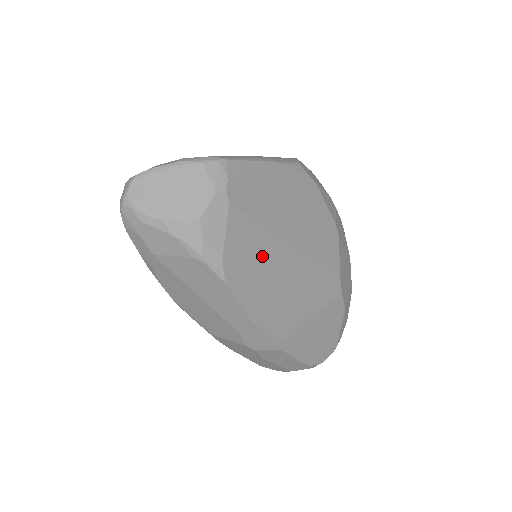
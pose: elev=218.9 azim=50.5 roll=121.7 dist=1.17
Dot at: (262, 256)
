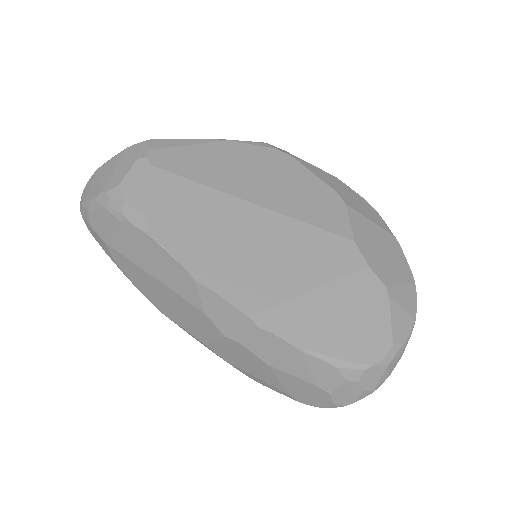
Dot at: (204, 214)
